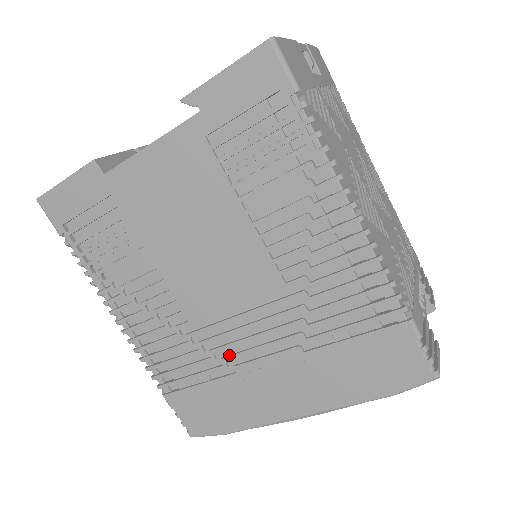
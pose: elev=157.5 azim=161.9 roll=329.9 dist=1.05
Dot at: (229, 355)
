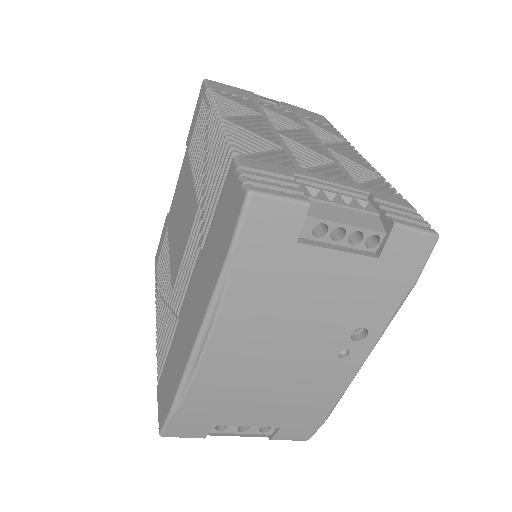
Dot at: (179, 305)
